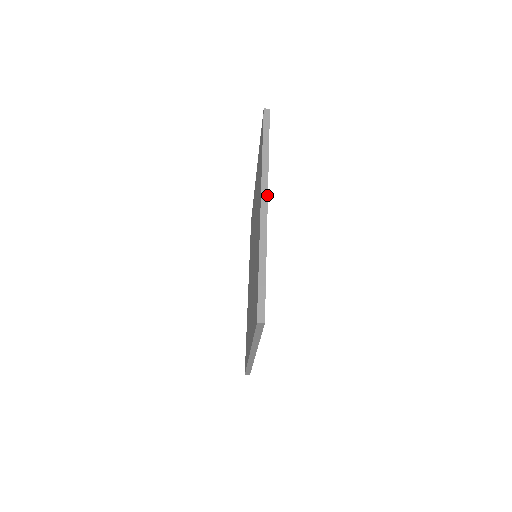
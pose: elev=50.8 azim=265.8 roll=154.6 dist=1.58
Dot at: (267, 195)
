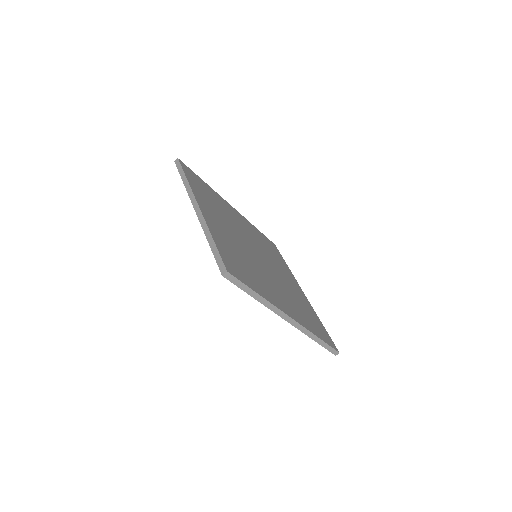
Dot at: (196, 201)
